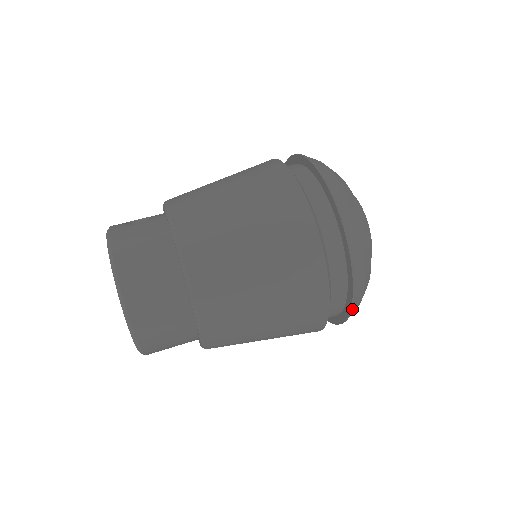
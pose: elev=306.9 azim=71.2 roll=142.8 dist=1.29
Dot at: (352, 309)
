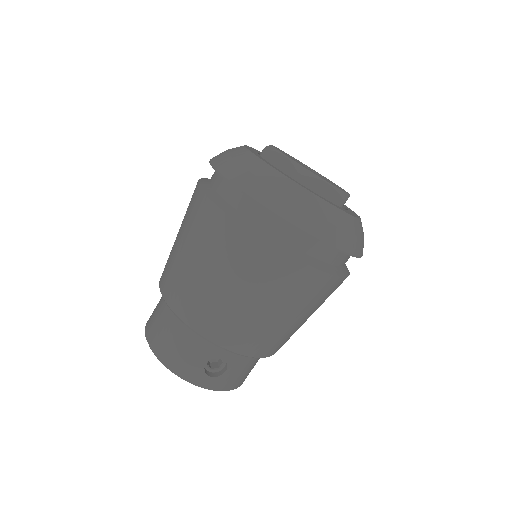
Dot at: occluded
